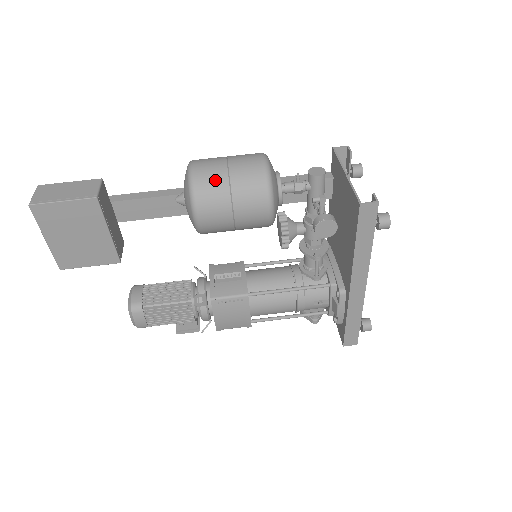
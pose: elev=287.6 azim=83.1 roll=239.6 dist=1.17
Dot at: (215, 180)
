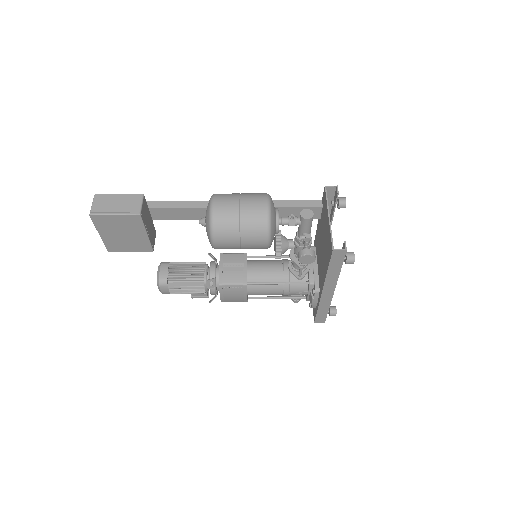
Dot at: (229, 219)
